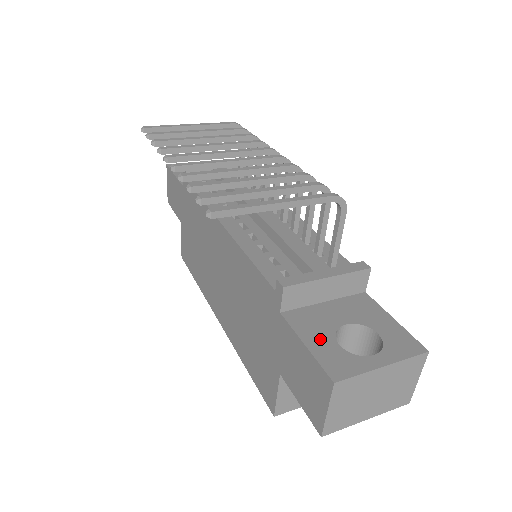
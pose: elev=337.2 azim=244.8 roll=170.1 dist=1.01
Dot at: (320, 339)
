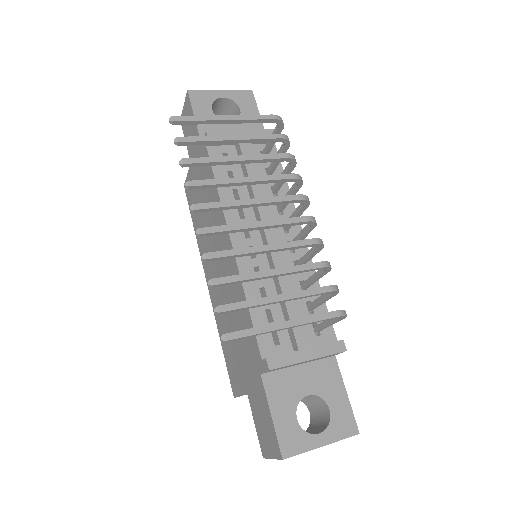
Dot at: (284, 411)
